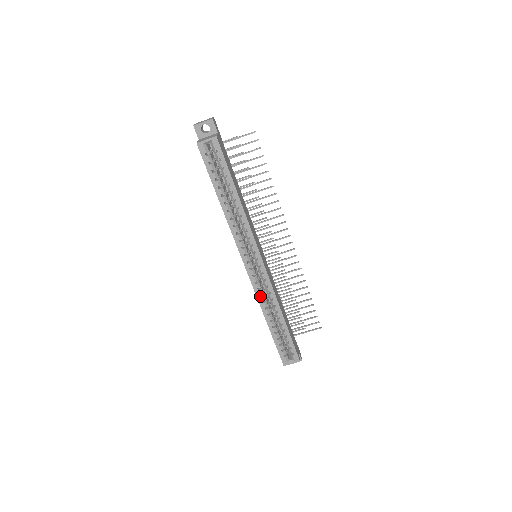
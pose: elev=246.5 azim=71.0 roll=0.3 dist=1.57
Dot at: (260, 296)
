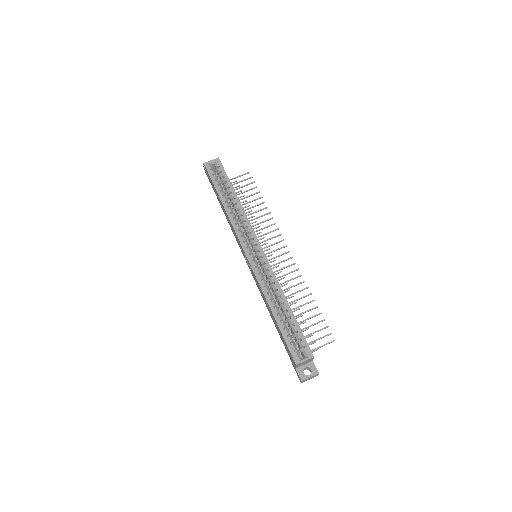
Dot at: (261, 282)
